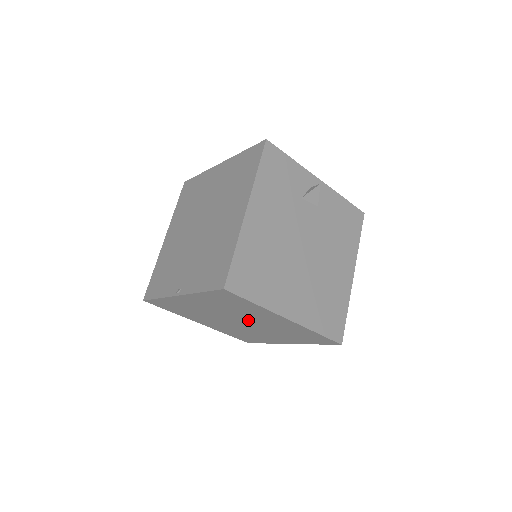
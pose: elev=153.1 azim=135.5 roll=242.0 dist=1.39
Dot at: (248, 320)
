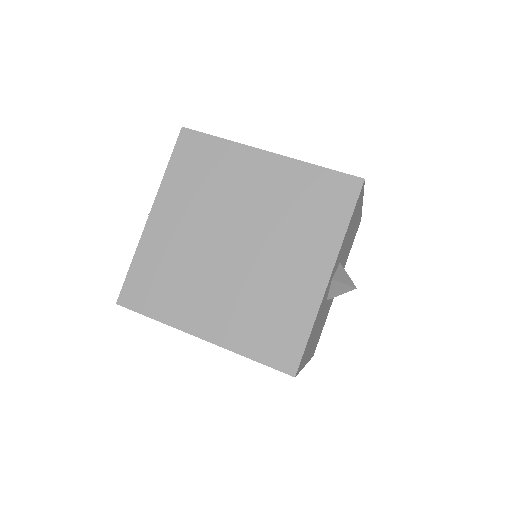
Dot at: (240, 219)
